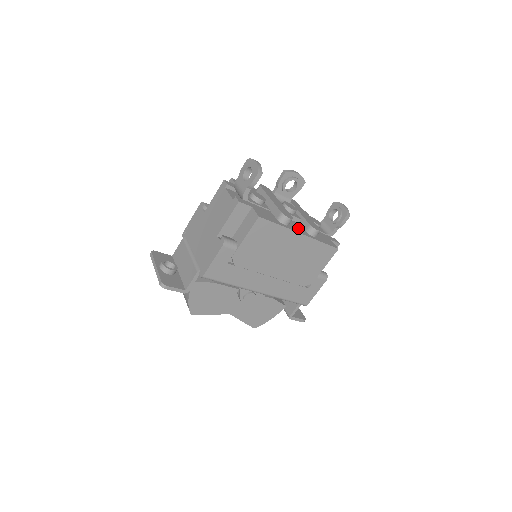
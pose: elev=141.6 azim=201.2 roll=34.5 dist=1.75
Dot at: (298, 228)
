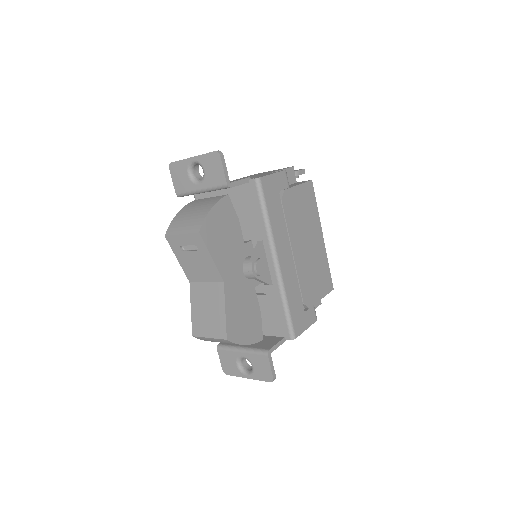
Dot at: occluded
